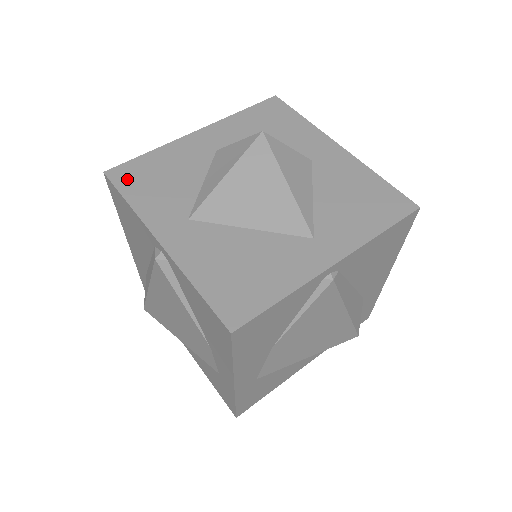
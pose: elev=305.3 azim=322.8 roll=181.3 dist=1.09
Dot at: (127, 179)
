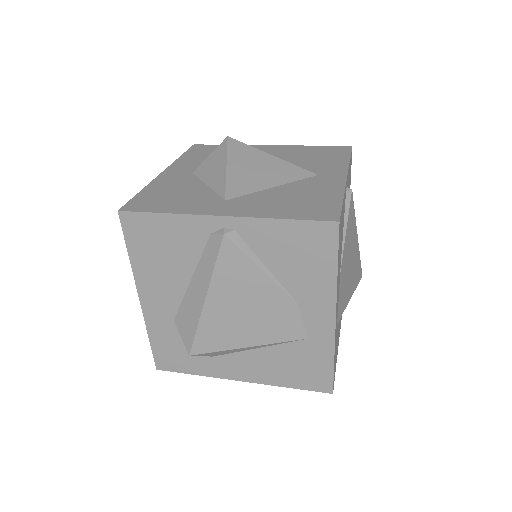
Dot at: (145, 206)
